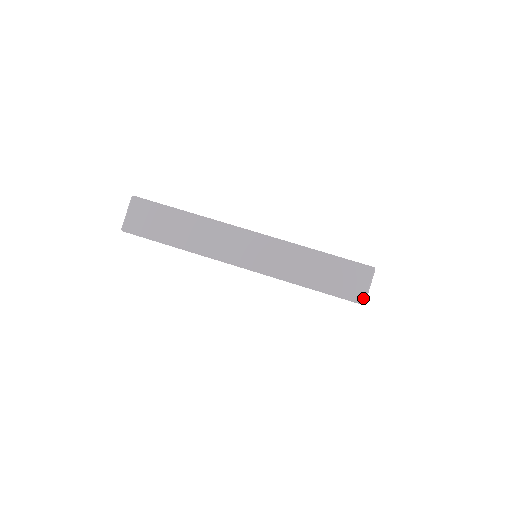
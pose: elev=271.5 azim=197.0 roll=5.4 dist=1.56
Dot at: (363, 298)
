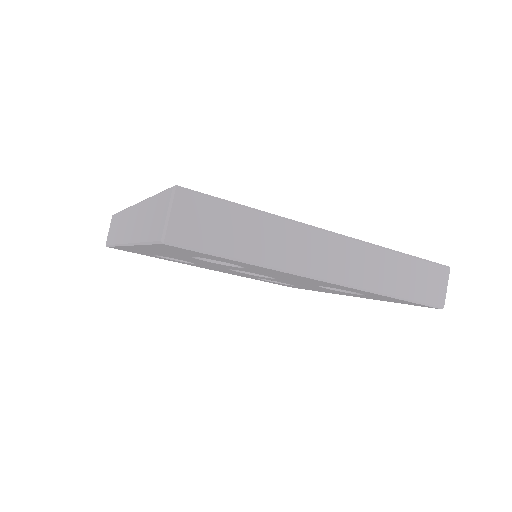
Dot at: (443, 302)
